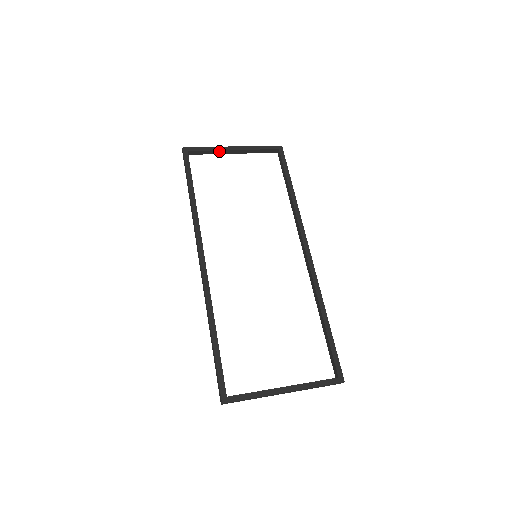
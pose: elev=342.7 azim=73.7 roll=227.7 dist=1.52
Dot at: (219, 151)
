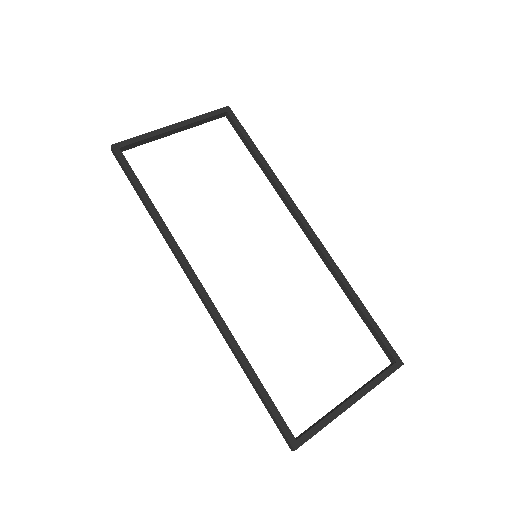
Dot at: (158, 136)
